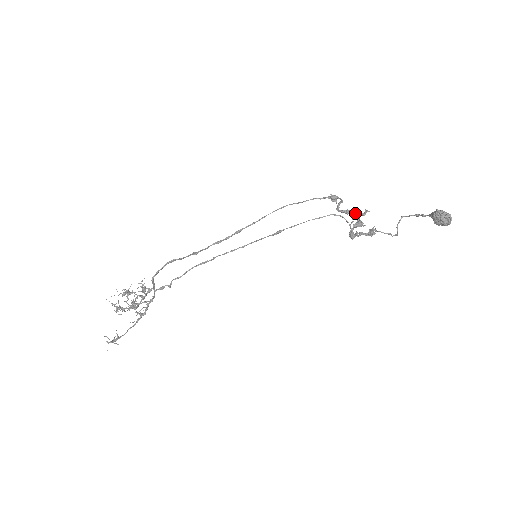
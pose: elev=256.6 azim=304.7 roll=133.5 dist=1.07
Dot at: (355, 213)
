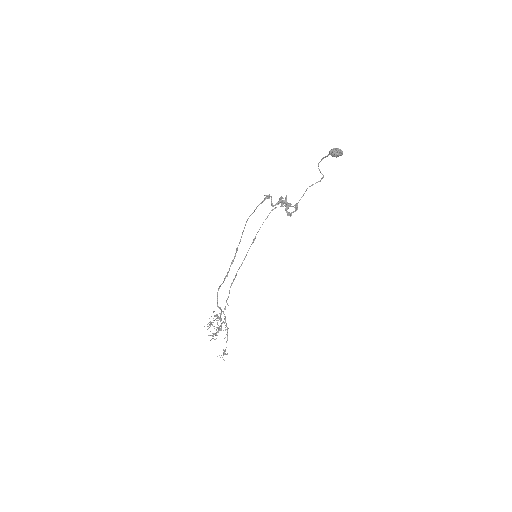
Dot at: (281, 203)
